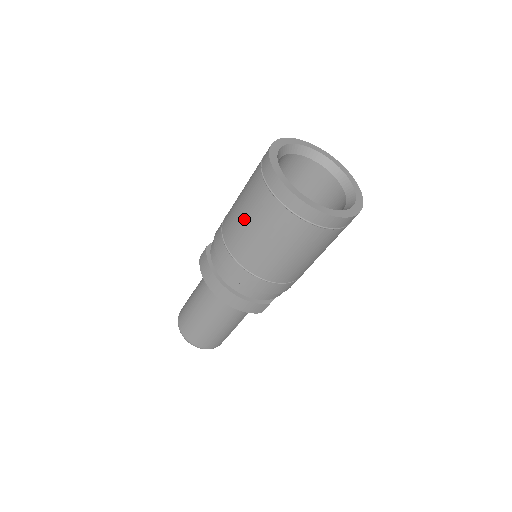
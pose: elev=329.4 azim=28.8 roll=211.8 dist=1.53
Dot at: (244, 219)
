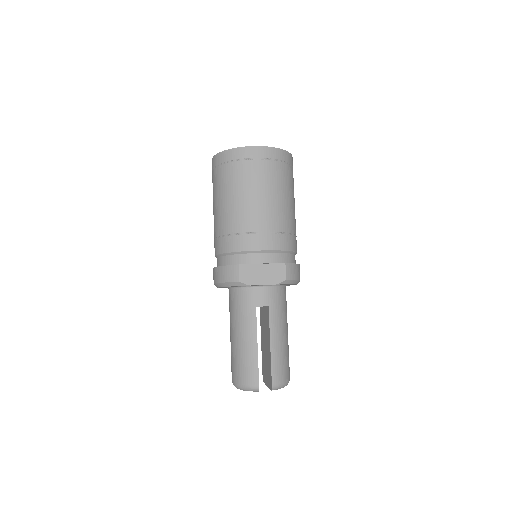
Dot at: occluded
